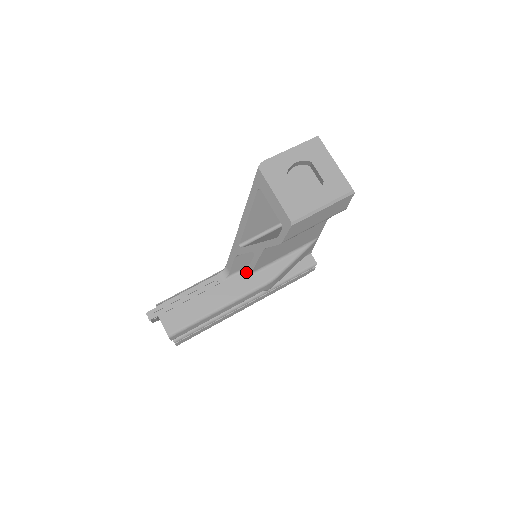
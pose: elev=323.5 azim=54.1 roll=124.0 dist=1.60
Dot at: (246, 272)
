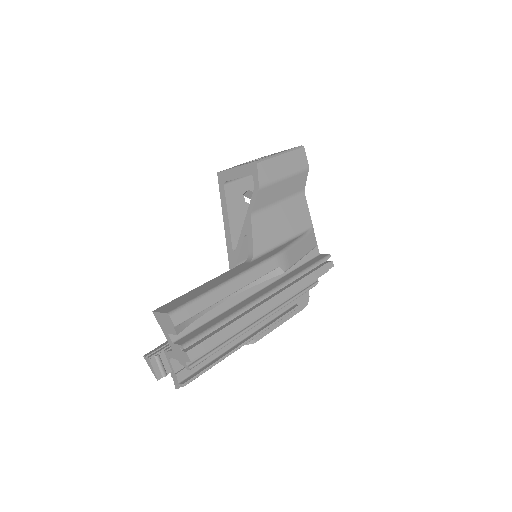
Dot at: (248, 260)
